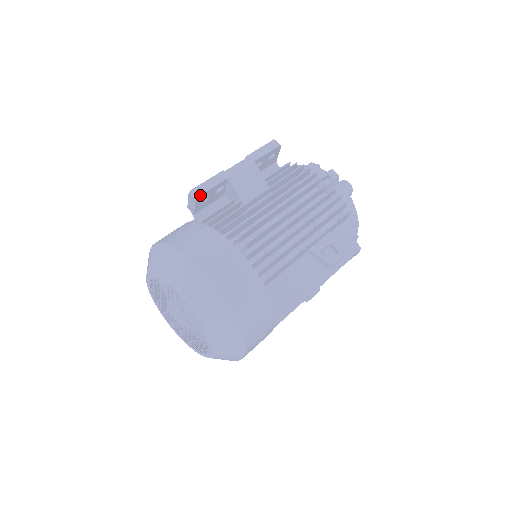
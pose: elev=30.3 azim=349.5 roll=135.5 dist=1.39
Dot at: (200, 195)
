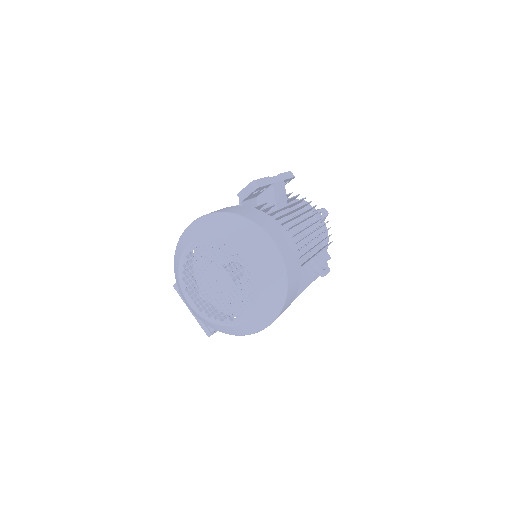
Dot at: (260, 187)
